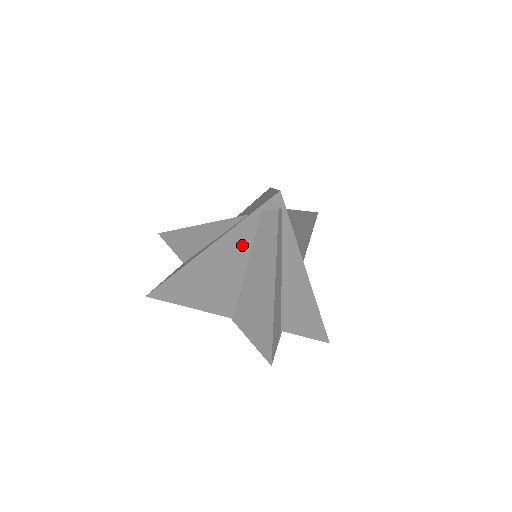
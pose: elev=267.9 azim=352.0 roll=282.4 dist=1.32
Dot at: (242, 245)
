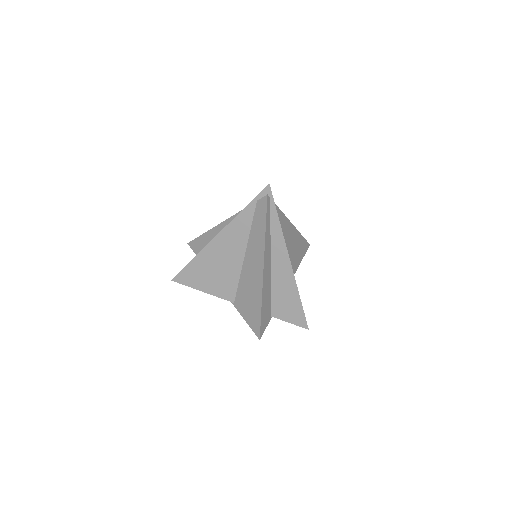
Dot at: (243, 230)
